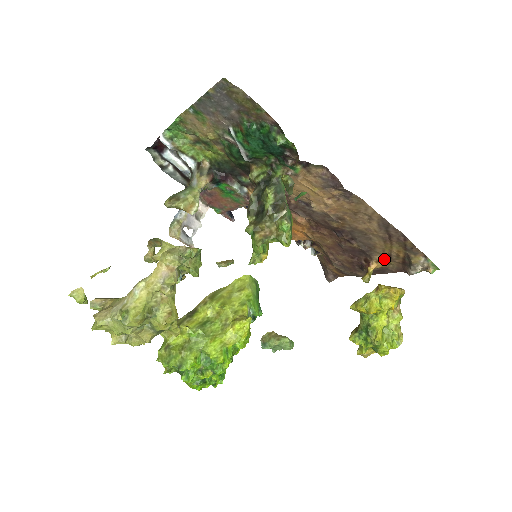
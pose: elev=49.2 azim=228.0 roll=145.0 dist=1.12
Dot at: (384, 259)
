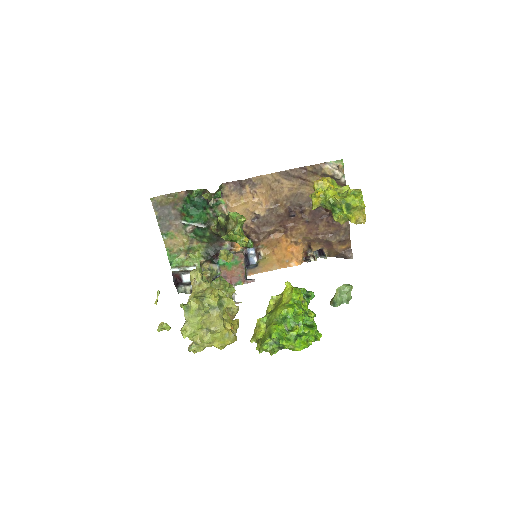
Dot at: occluded
